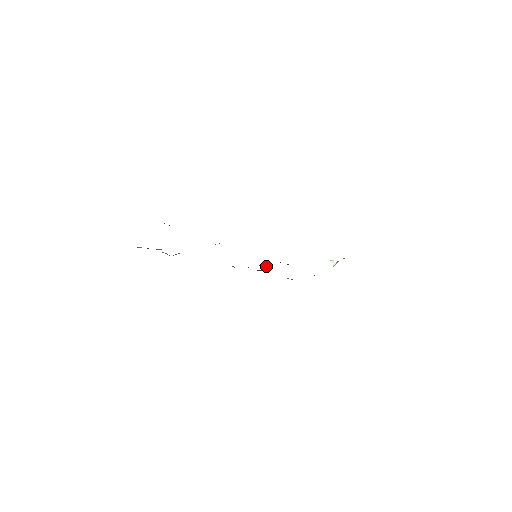
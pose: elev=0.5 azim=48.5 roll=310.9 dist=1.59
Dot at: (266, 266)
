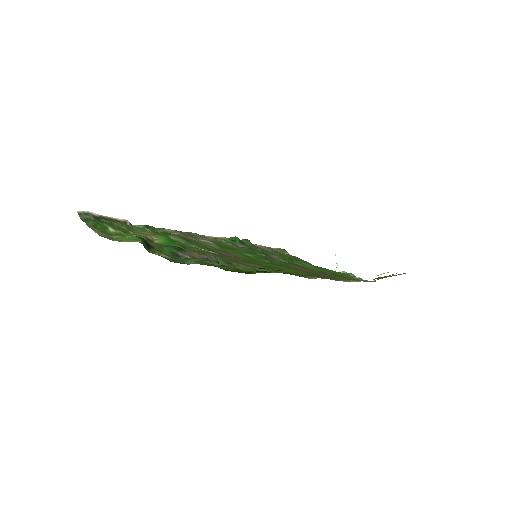
Dot at: (259, 249)
